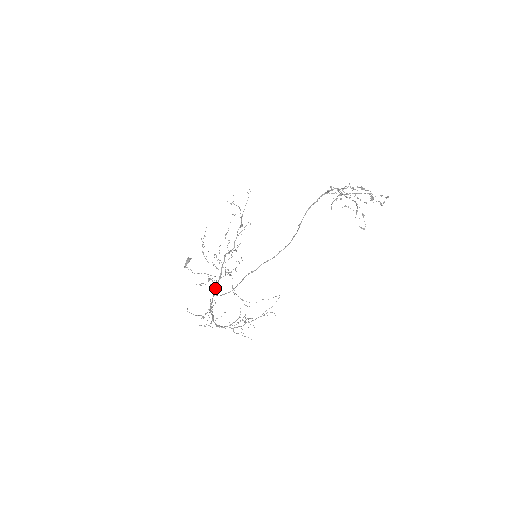
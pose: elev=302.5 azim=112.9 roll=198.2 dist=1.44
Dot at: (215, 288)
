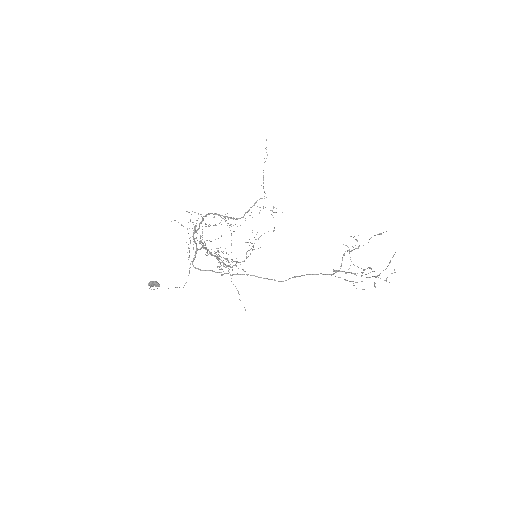
Dot at: (201, 247)
